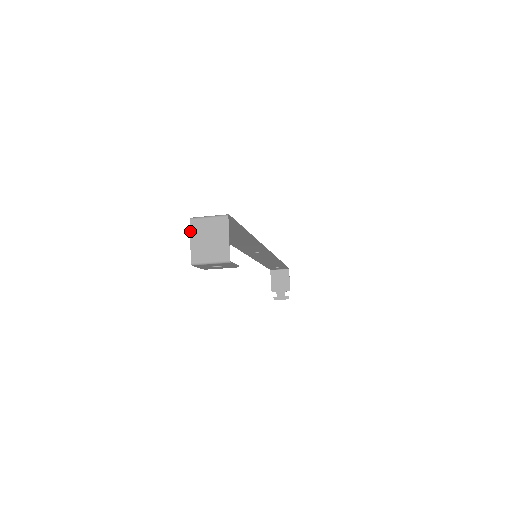
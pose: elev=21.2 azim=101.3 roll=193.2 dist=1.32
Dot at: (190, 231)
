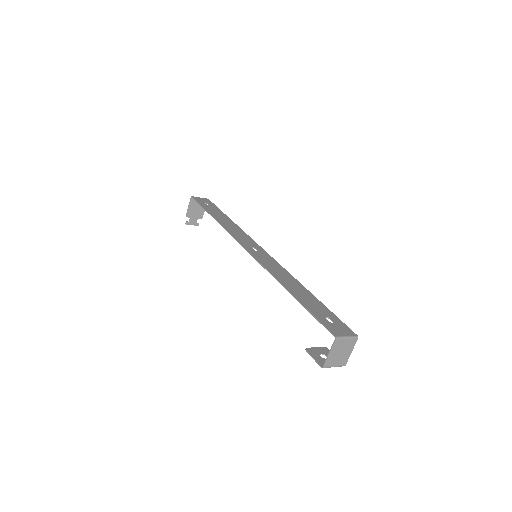
Dot at: (332, 347)
